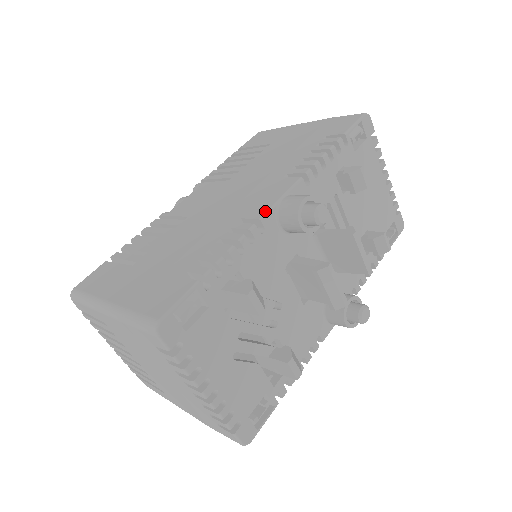
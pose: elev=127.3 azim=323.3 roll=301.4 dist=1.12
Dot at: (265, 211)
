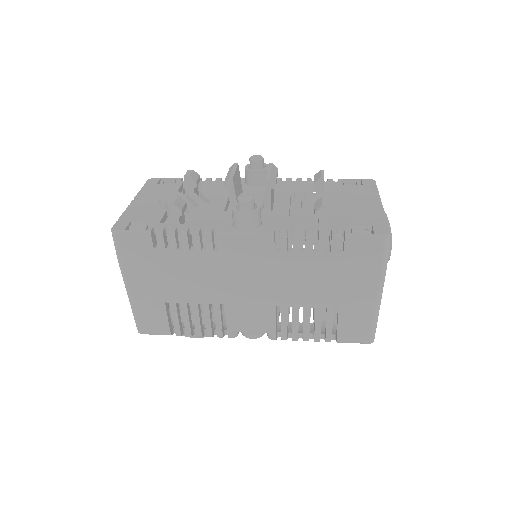
Dot at: occluded
